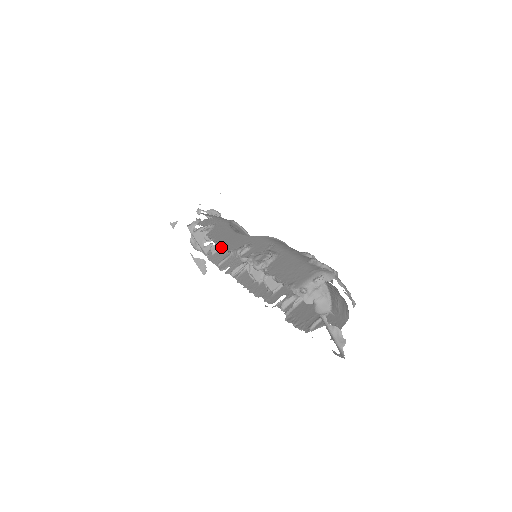
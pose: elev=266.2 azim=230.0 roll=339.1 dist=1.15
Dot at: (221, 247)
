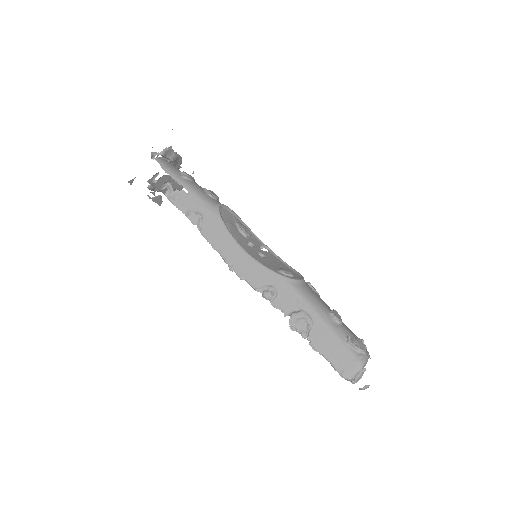
Dot at: (238, 275)
